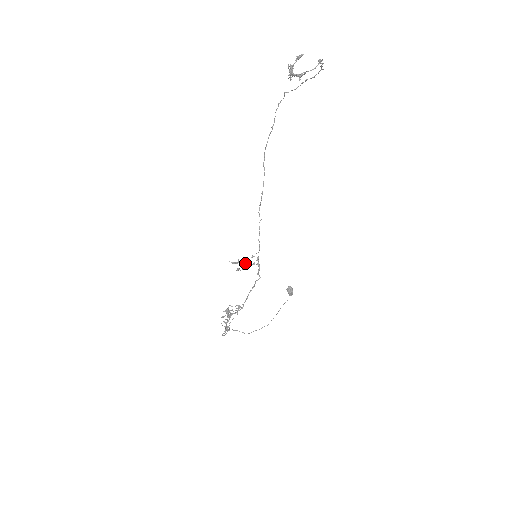
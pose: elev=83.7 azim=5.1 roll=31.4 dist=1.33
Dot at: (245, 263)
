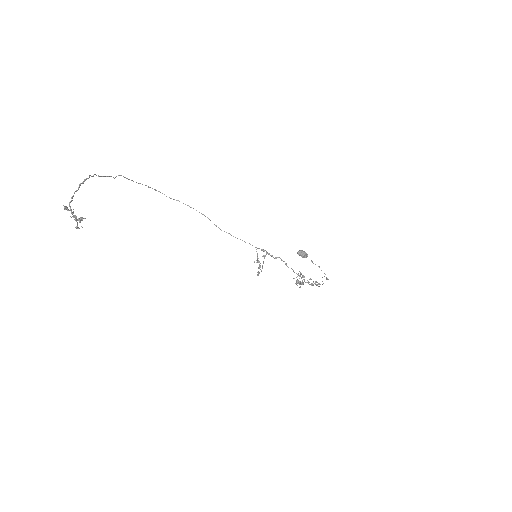
Dot at: occluded
